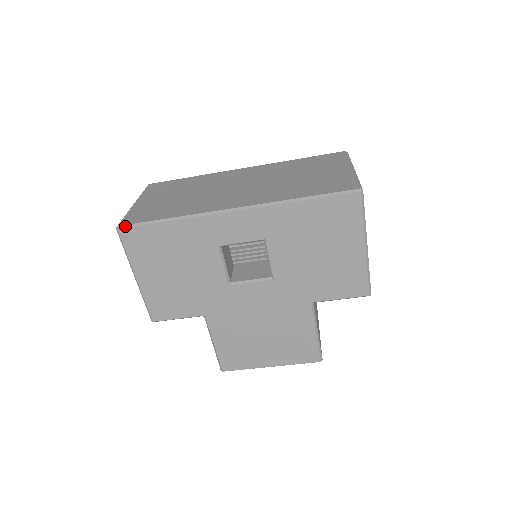
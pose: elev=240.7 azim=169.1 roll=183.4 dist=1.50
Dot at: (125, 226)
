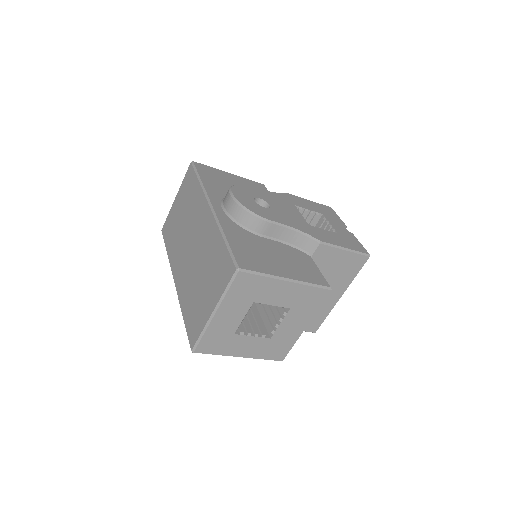
Dot at: (162, 234)
